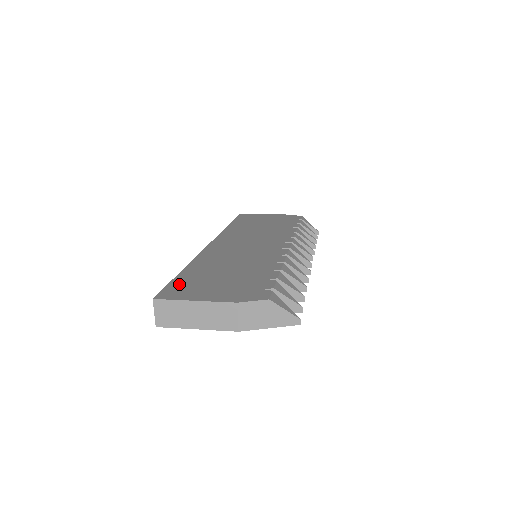
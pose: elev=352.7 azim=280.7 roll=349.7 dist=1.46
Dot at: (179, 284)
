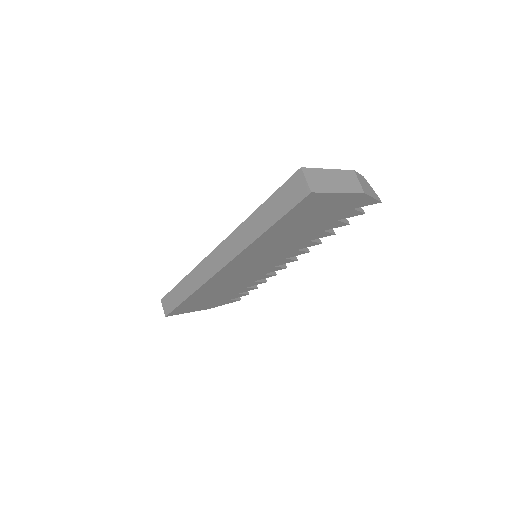
Dot at: occluded
